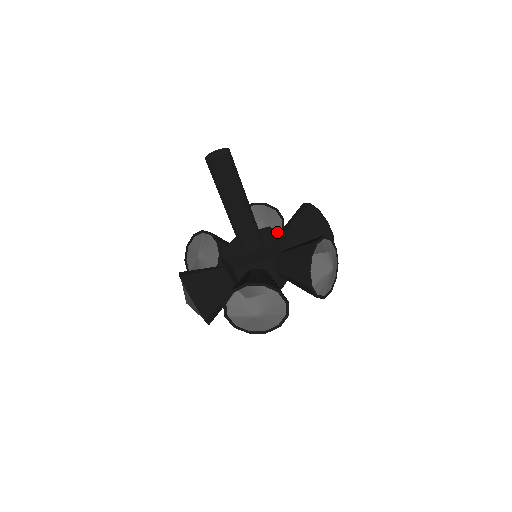
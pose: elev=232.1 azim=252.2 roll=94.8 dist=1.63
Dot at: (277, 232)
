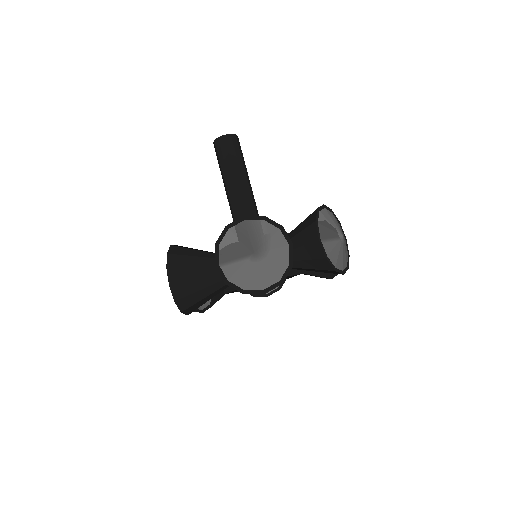
Dot at: occluded
